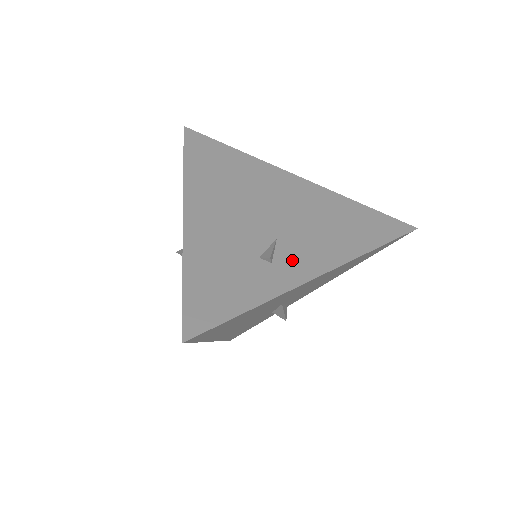
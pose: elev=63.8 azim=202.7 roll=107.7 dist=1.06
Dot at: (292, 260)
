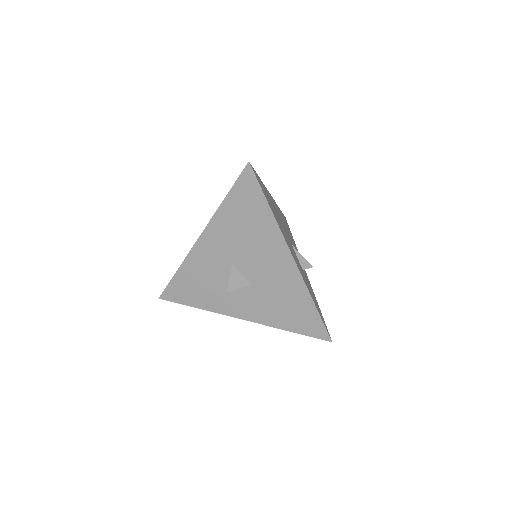
Dot at: occluded
